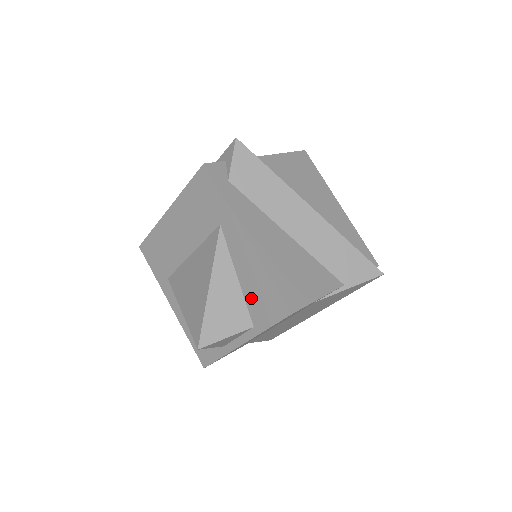
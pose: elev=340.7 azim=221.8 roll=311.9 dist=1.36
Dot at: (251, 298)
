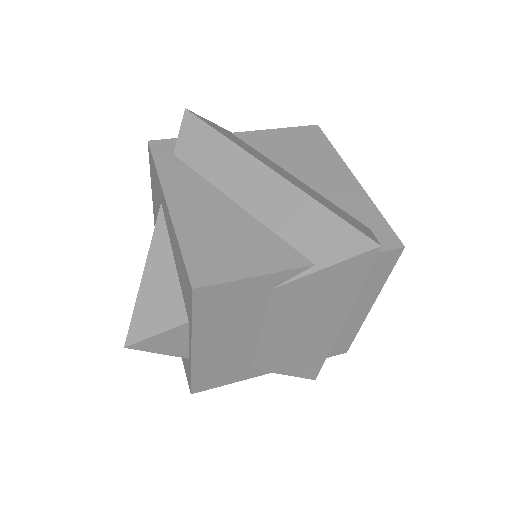
Dot at: (181, 283)
